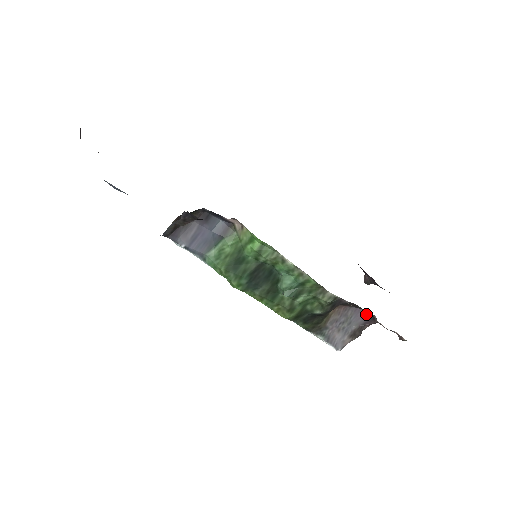
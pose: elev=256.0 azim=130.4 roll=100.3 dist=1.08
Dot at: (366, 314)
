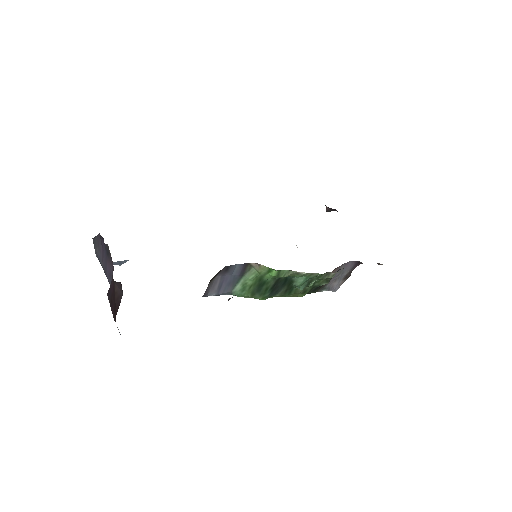
Dot at: (353, 262)
